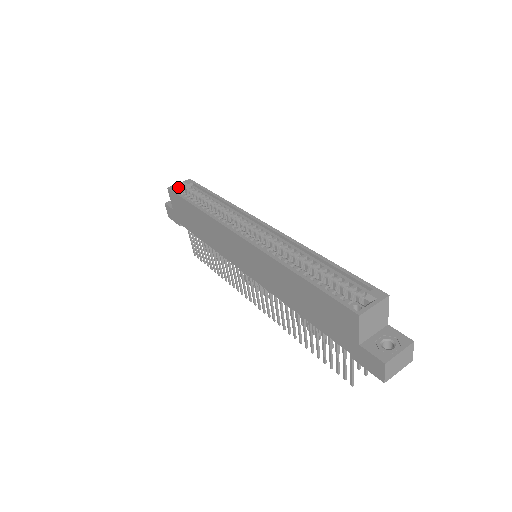
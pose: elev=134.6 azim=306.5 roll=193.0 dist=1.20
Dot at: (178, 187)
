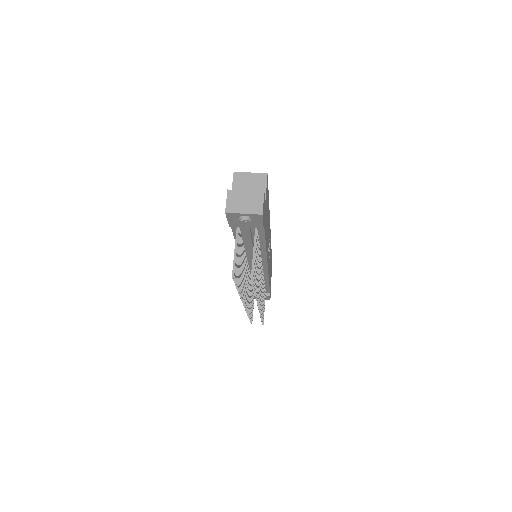
Dot at: occluded
